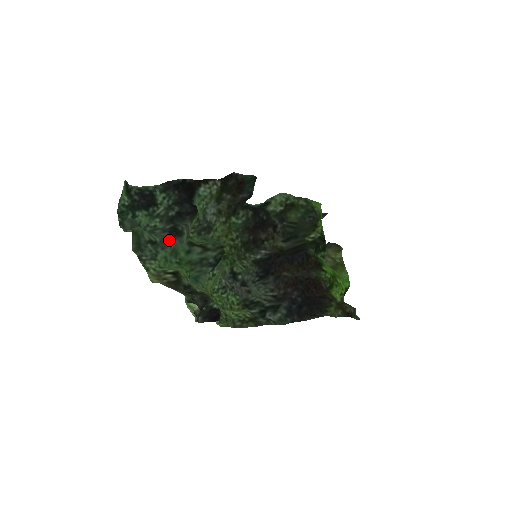
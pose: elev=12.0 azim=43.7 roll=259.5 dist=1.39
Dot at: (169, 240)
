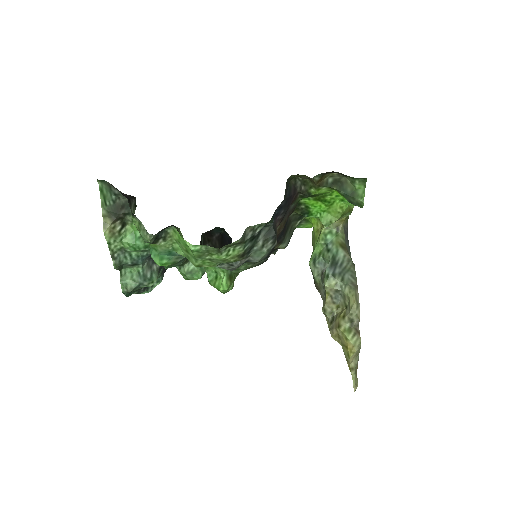
Dot at: (147, 257)
